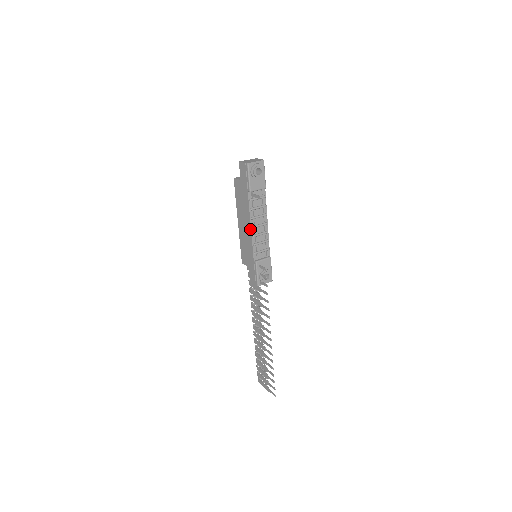
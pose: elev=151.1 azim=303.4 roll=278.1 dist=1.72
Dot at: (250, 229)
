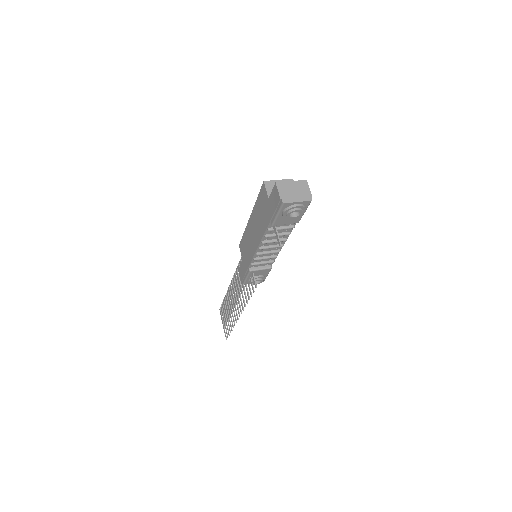
Dot at: (256, 247)
